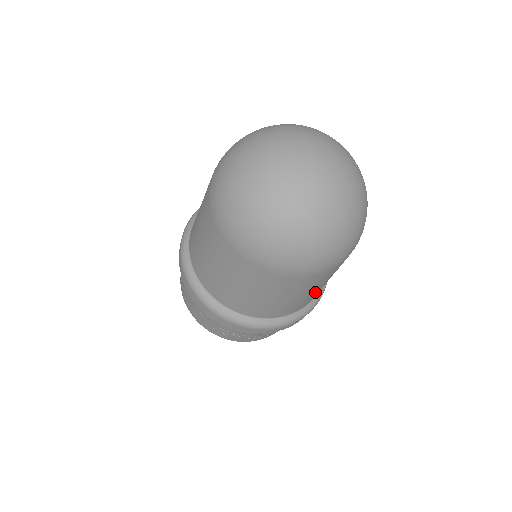
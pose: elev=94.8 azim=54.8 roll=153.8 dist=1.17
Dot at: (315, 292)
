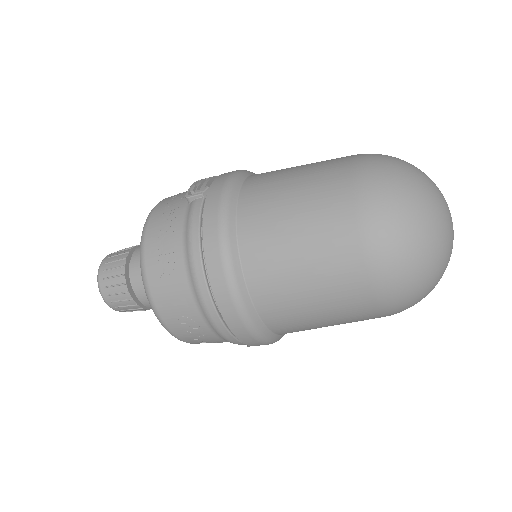
Dot at: occluded
